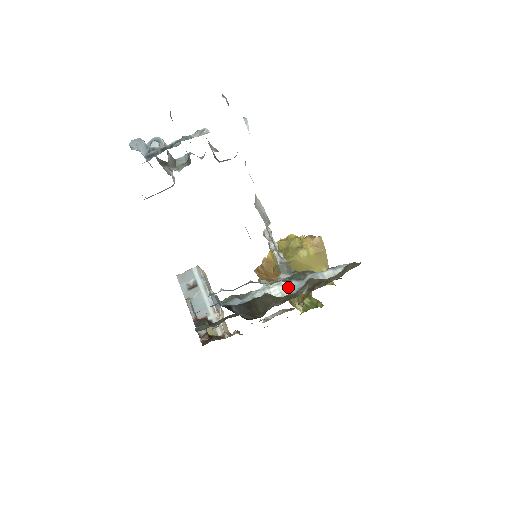
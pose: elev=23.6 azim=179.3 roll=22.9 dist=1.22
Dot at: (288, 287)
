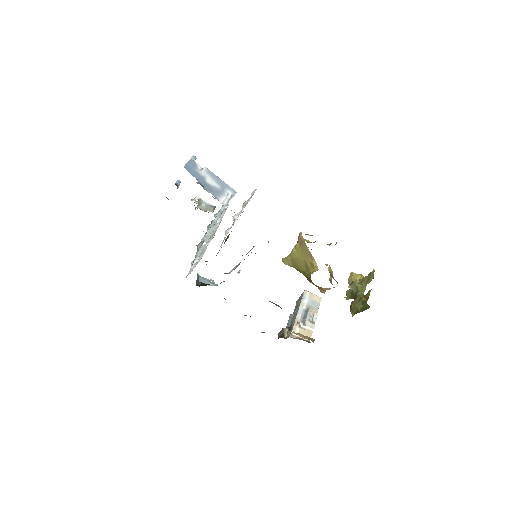
Dot at: occluded
